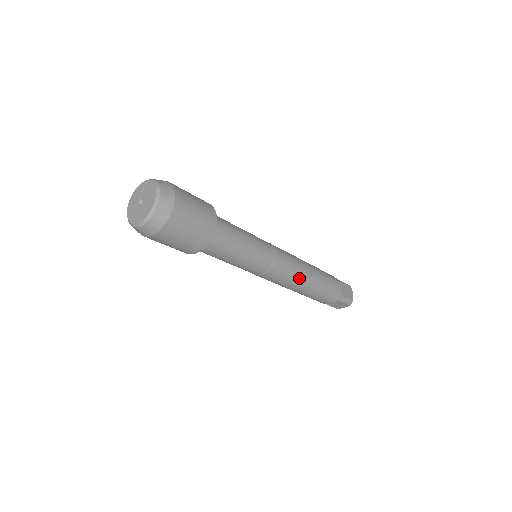
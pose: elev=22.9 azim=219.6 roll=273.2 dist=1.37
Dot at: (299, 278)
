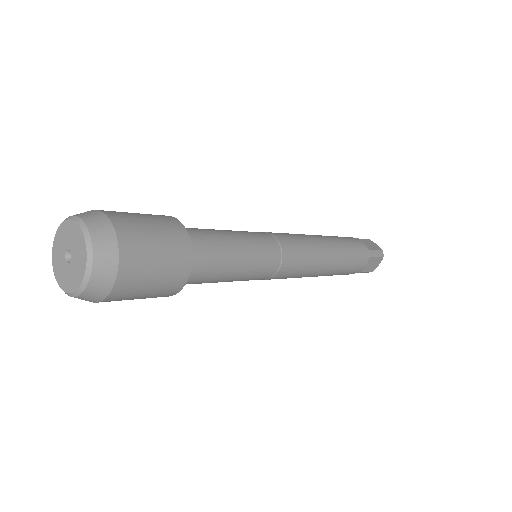
Dot at: occluded
